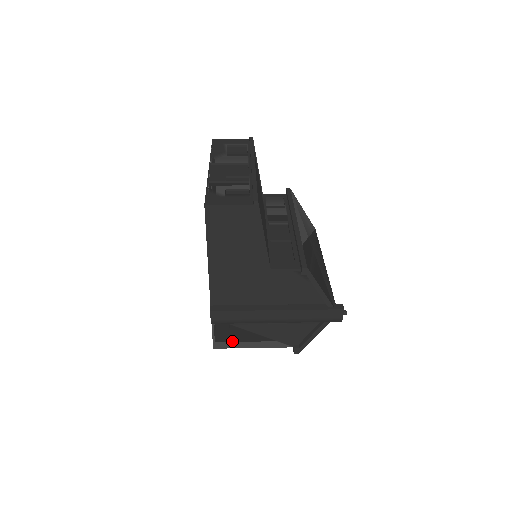
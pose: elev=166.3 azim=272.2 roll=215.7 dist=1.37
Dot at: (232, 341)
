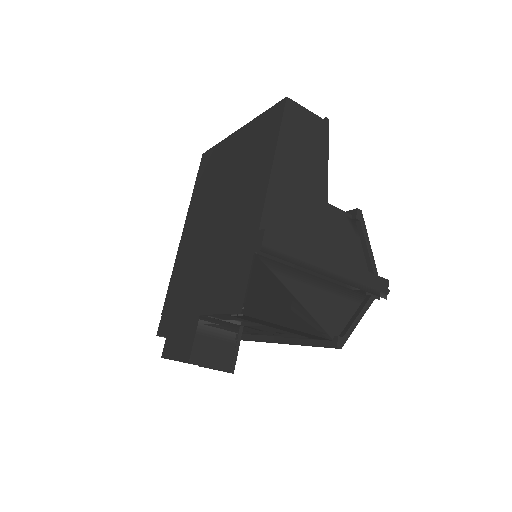
Dot at: (268, 306)
